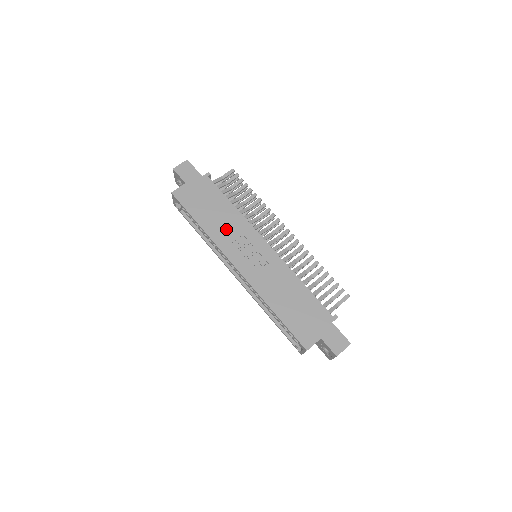
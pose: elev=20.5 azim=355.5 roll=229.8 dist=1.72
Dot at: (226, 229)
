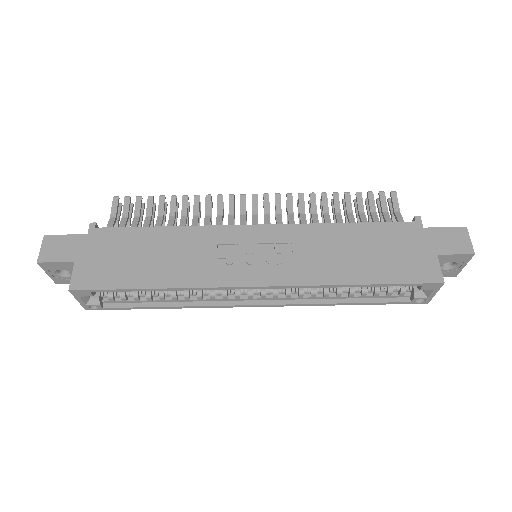
Dot at: (190, 259)
